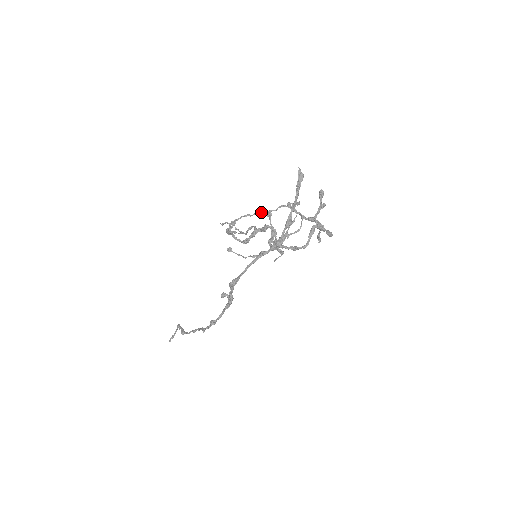
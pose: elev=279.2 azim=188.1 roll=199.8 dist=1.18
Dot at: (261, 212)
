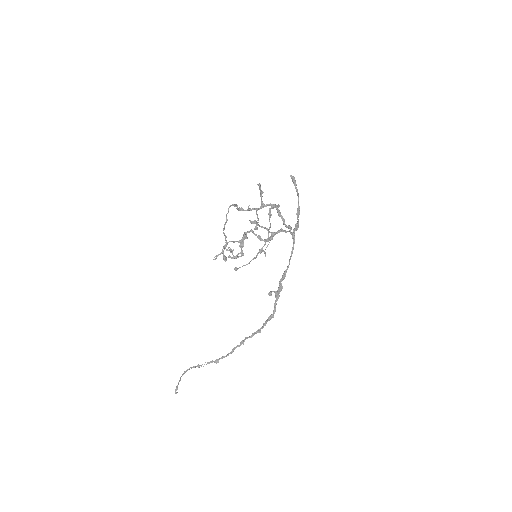
Dot at: occluded
